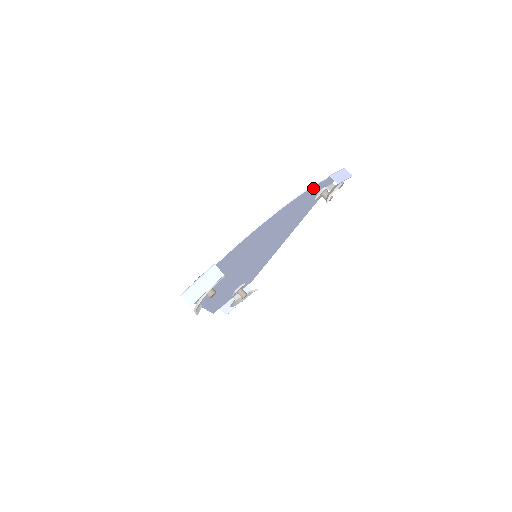
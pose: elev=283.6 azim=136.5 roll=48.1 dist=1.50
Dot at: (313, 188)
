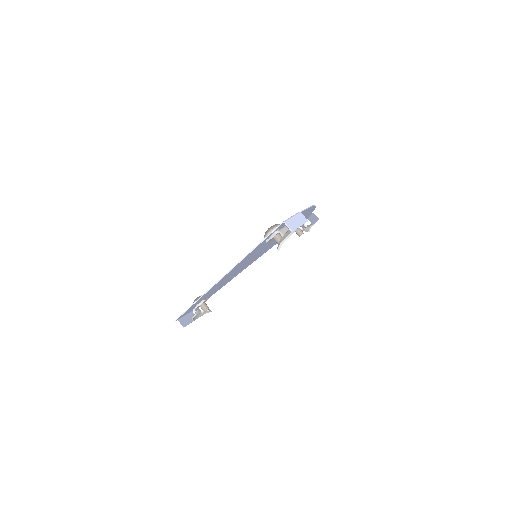
Dot at: (311, 212)
